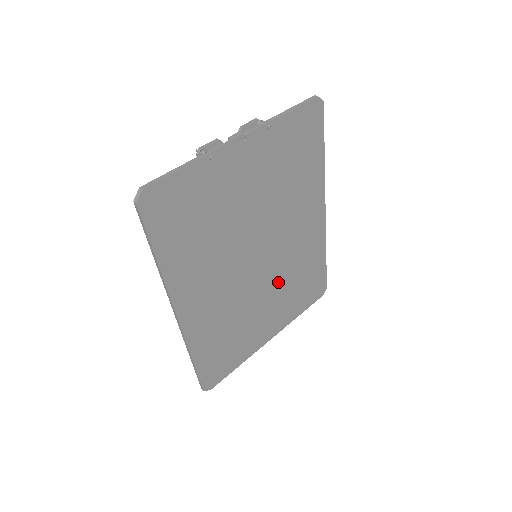
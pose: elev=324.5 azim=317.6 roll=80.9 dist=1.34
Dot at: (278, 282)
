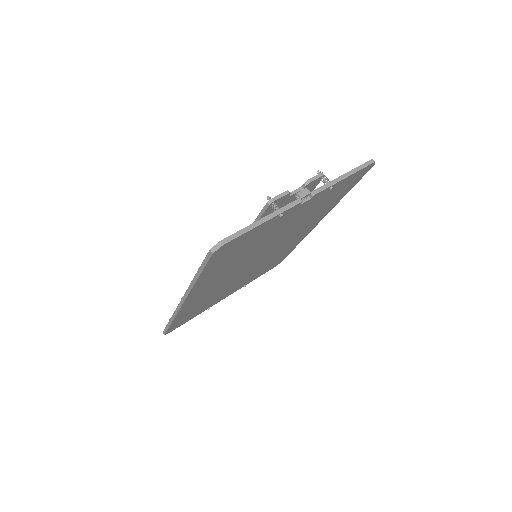
Dot at: (257, 267)
